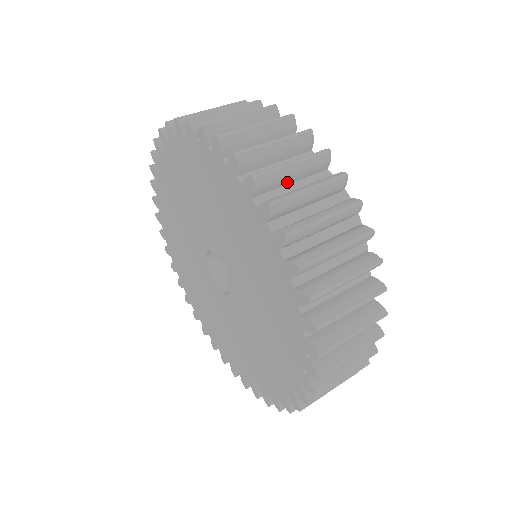
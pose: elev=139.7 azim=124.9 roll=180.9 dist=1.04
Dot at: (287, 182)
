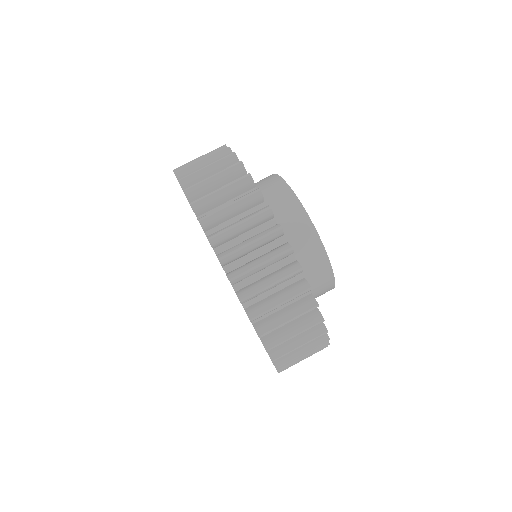
Dot at: (222, 202)
